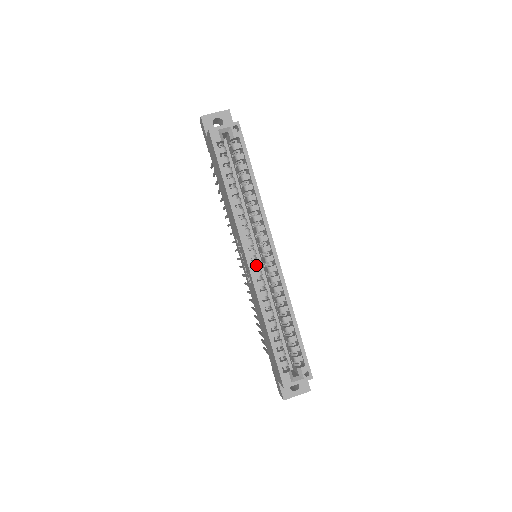
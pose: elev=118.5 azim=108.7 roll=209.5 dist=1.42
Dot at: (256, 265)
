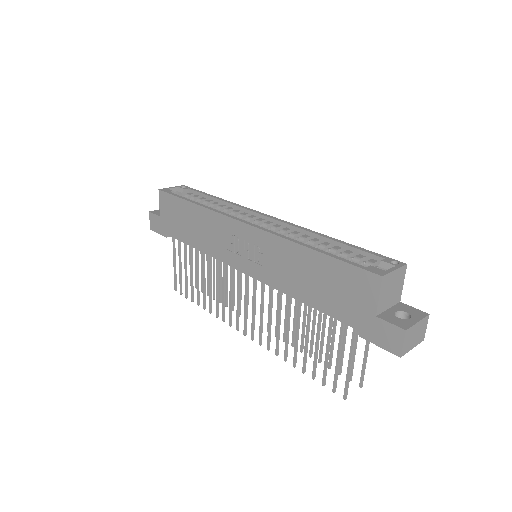
Dot at: occluded
